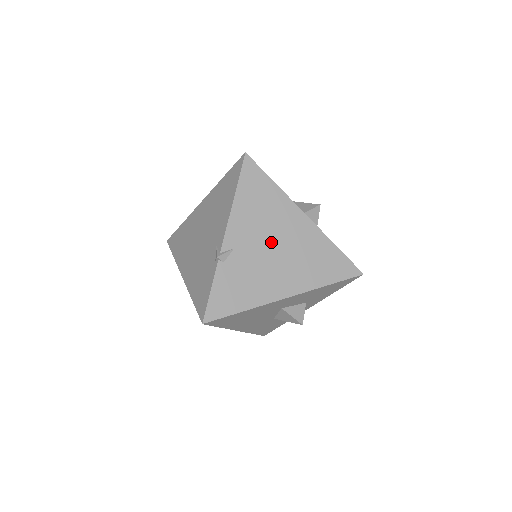
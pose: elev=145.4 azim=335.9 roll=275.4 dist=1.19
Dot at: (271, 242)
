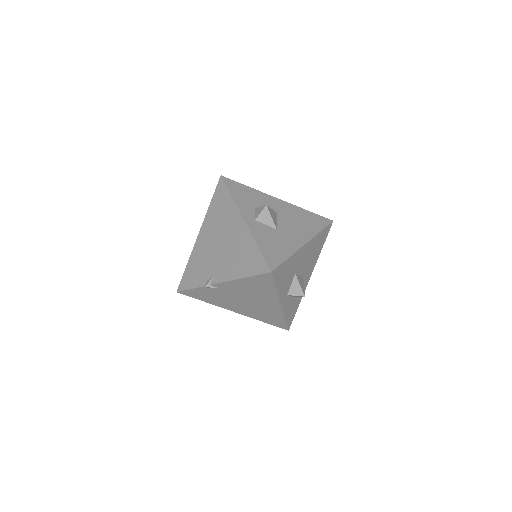
Dot at: (246, 299)
